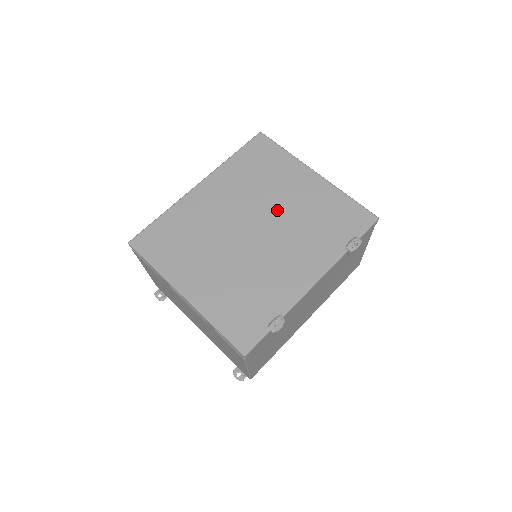
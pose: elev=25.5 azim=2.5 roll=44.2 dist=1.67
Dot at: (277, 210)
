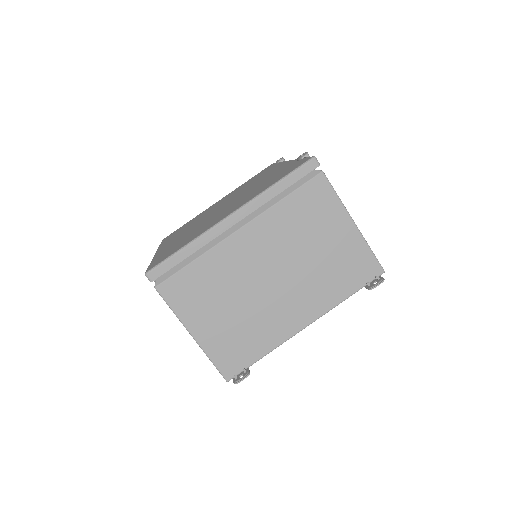
Dot at: (222, 203)
